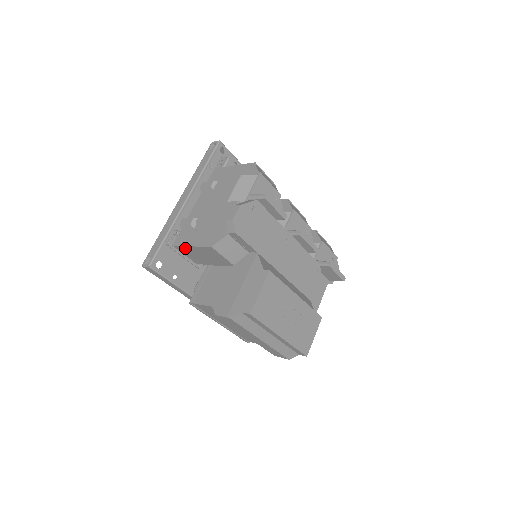
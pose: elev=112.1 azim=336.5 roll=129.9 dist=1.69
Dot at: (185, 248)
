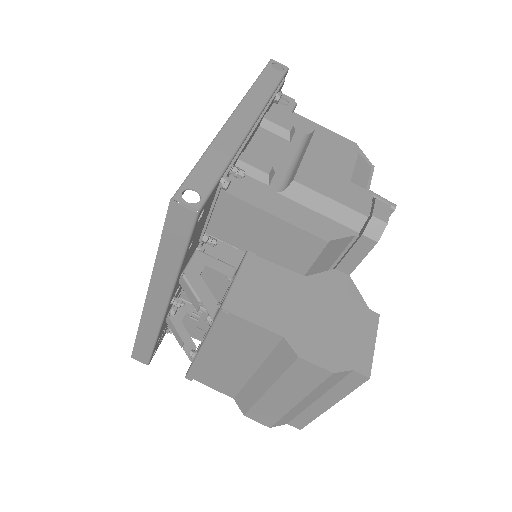
Dot at: (247, 209)
